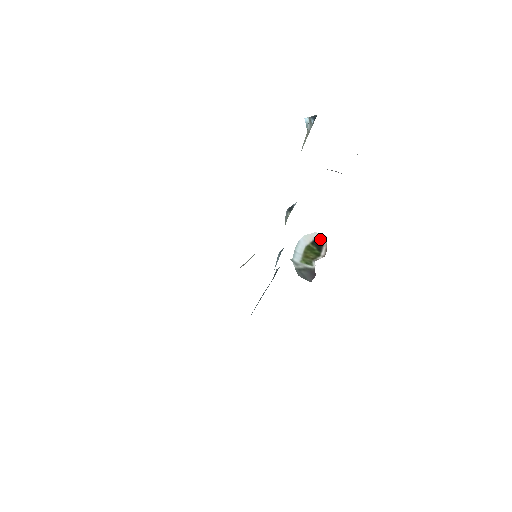
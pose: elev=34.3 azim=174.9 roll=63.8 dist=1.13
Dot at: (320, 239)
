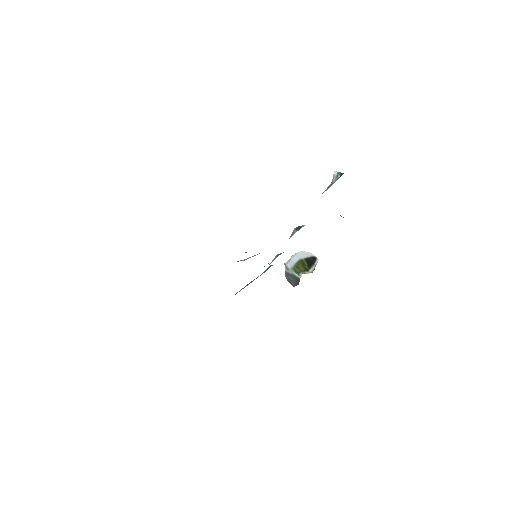
Dot at: (313, 259)
